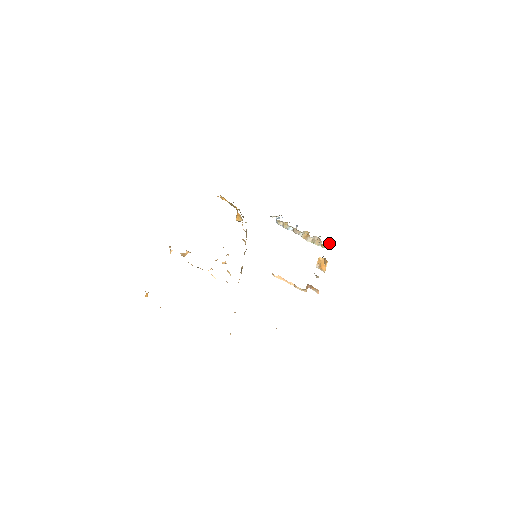
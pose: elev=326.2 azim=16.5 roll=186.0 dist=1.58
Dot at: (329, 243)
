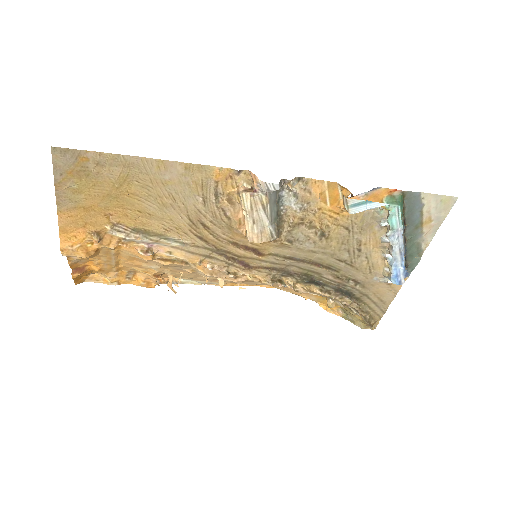
Dot at: (392, 196)
